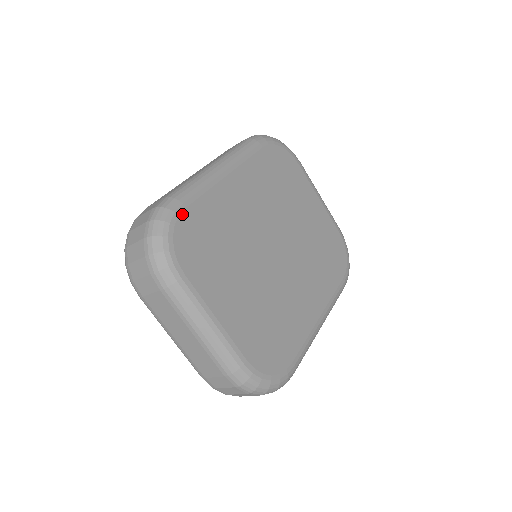
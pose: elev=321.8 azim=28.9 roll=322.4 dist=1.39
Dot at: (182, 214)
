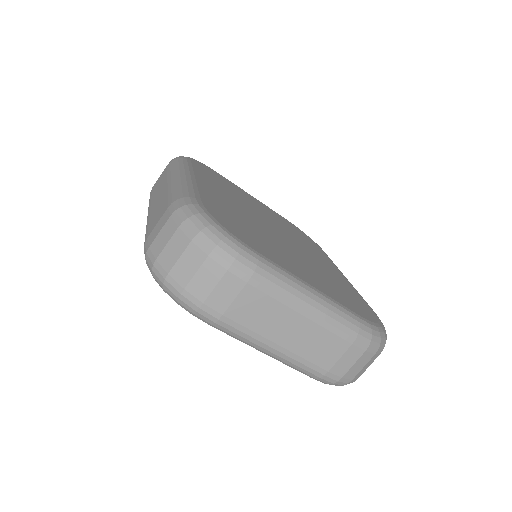
Dot at: (204, 206)
